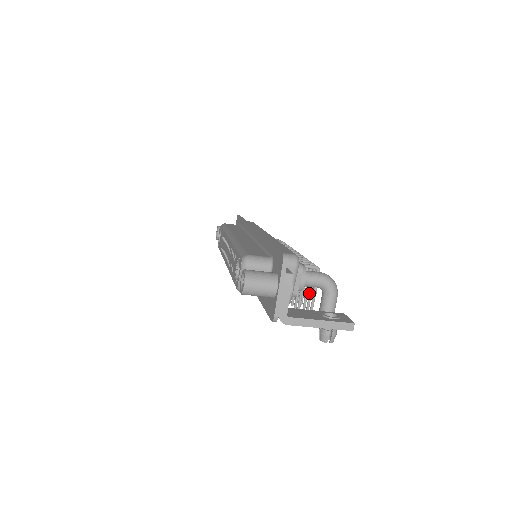
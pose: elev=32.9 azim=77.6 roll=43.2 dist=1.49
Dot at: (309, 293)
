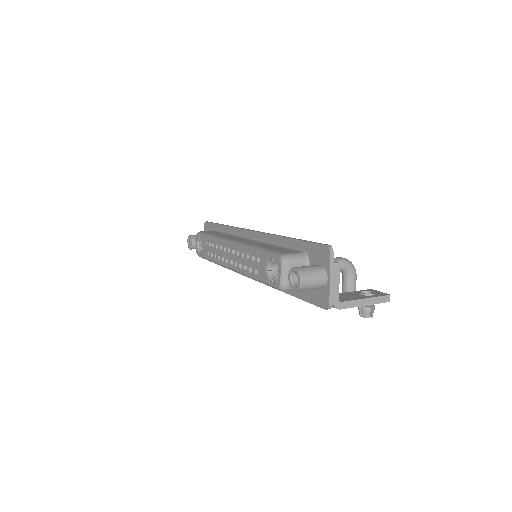
Dot at: occluded
